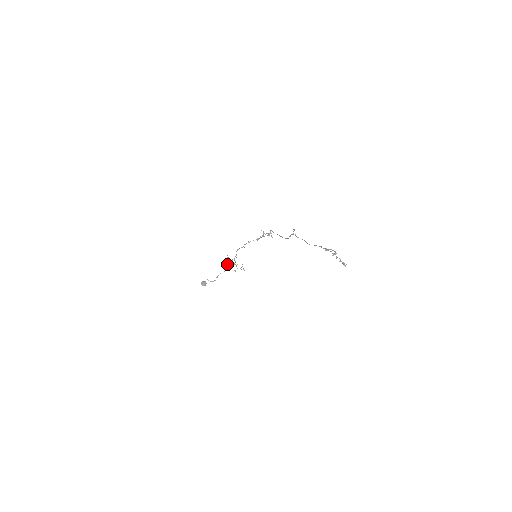
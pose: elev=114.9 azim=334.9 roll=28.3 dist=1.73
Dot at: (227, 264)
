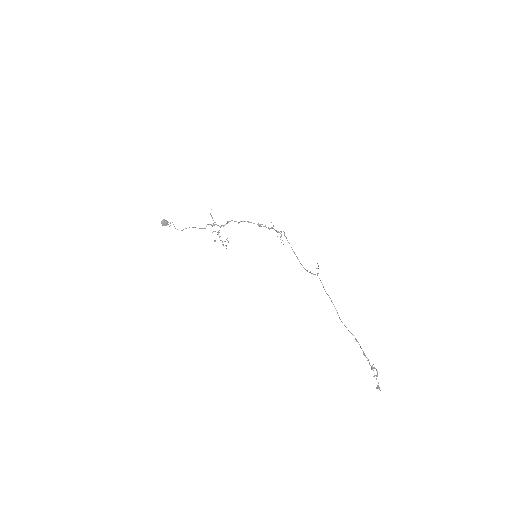
Dot at: (207, 224)
